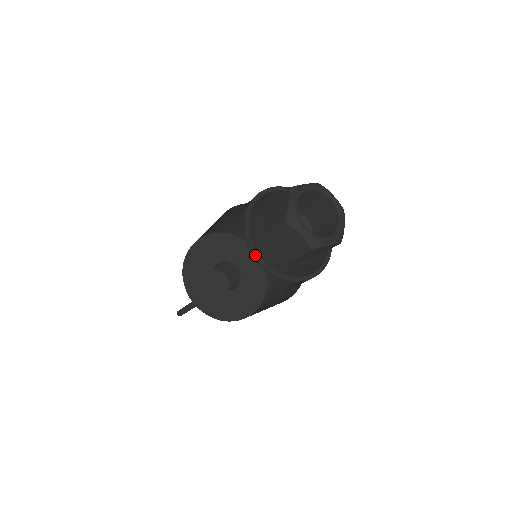
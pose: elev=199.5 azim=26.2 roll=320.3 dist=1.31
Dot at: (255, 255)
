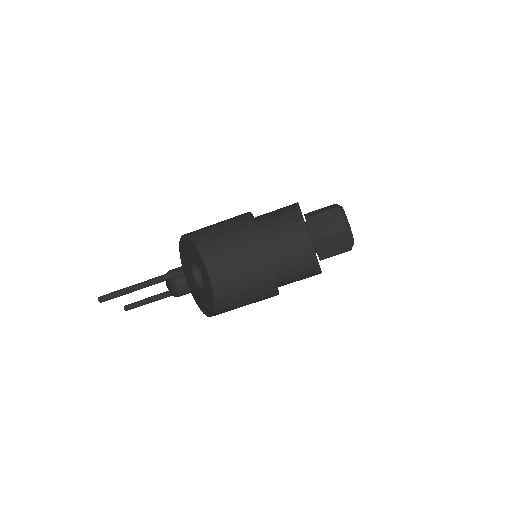
Dot at: (303, 218)
